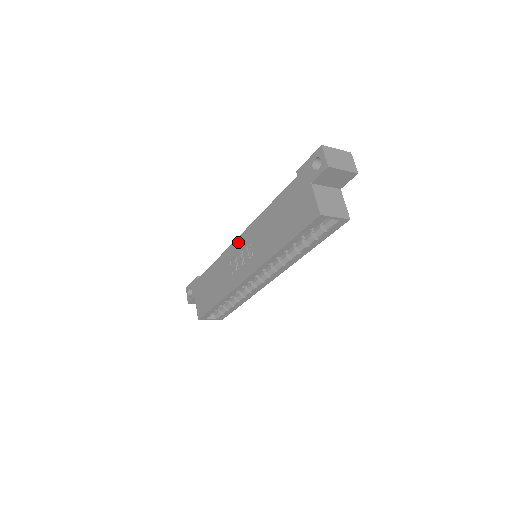
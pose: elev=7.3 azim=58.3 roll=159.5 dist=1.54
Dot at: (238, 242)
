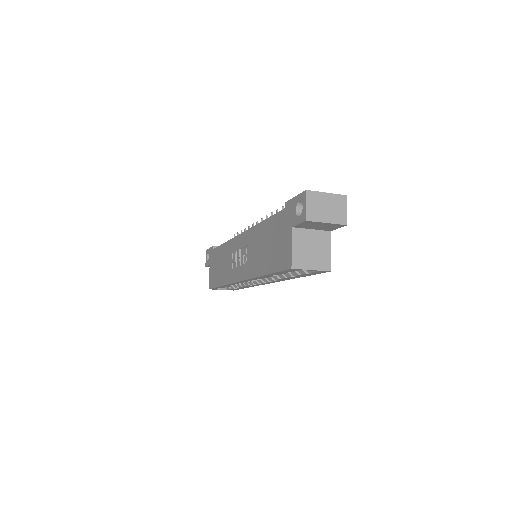
Dot at: (239, 239)
